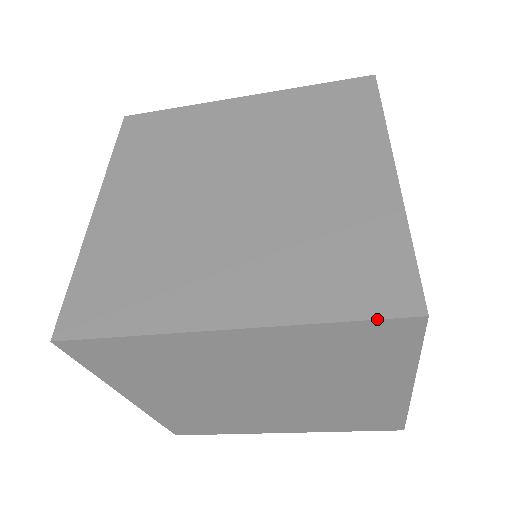
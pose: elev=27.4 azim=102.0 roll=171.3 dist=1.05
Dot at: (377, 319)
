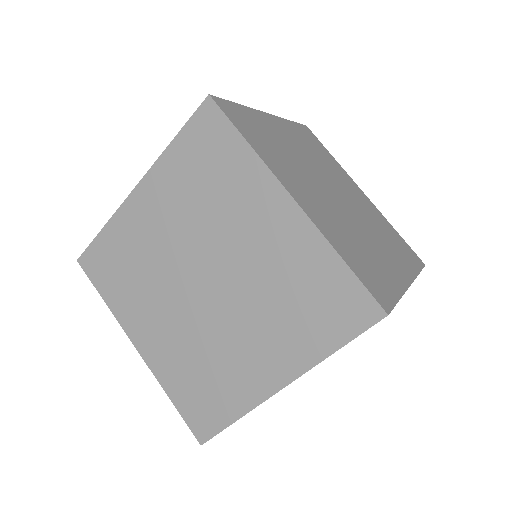
Dot at: (189, 118)
